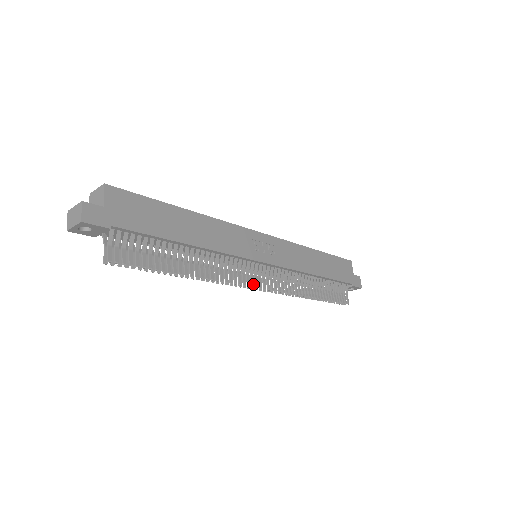
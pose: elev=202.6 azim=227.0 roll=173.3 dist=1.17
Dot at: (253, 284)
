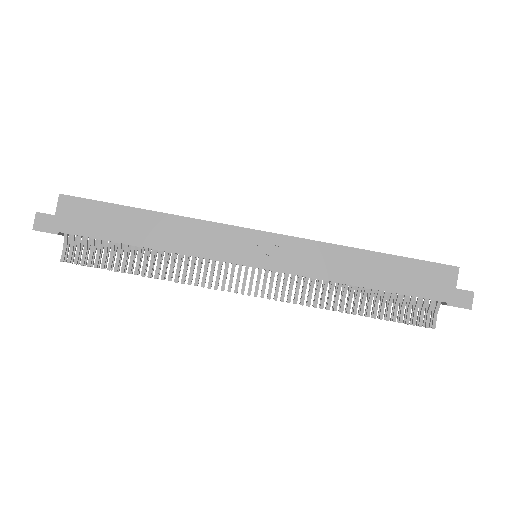
Dot at: (237, 289)
